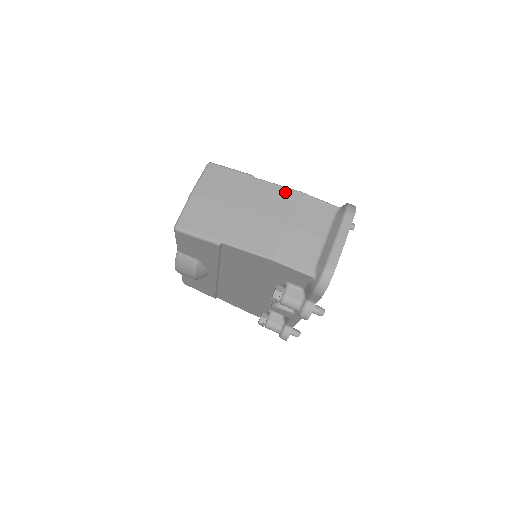
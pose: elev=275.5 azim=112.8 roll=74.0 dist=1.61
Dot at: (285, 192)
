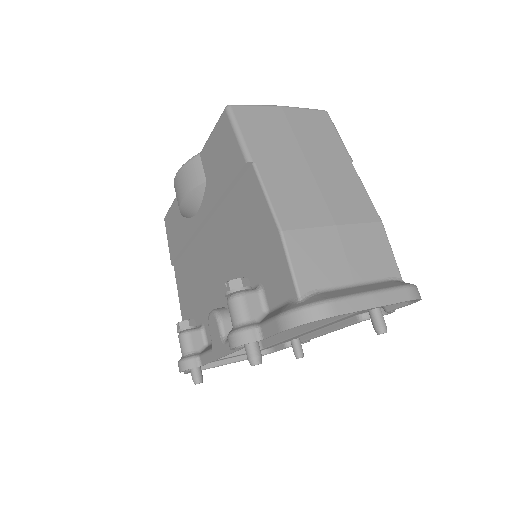
Dot at: (367, 203)
